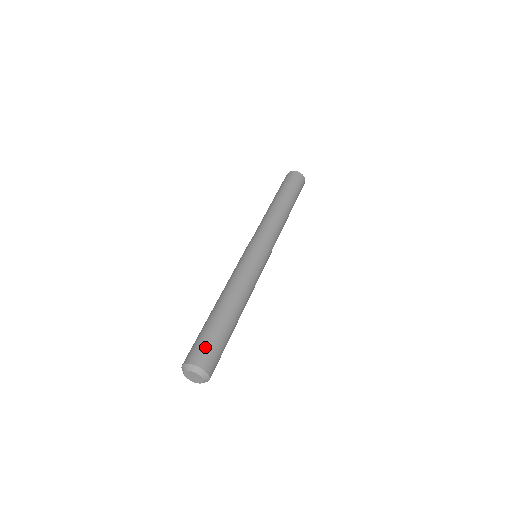
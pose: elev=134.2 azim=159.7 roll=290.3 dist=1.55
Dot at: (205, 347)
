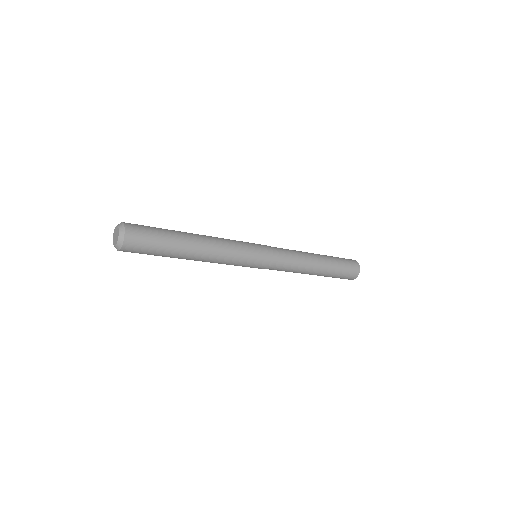
Dot at: occluded
